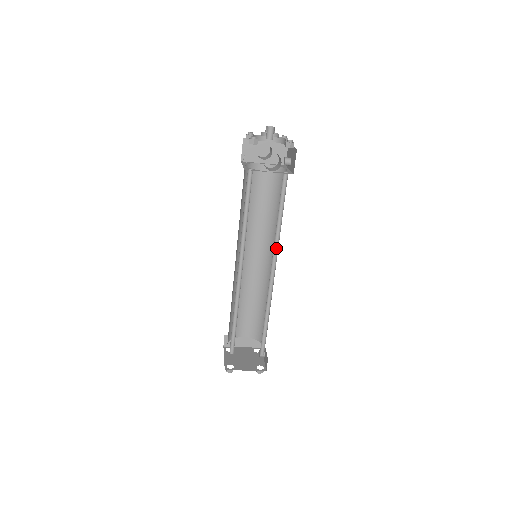
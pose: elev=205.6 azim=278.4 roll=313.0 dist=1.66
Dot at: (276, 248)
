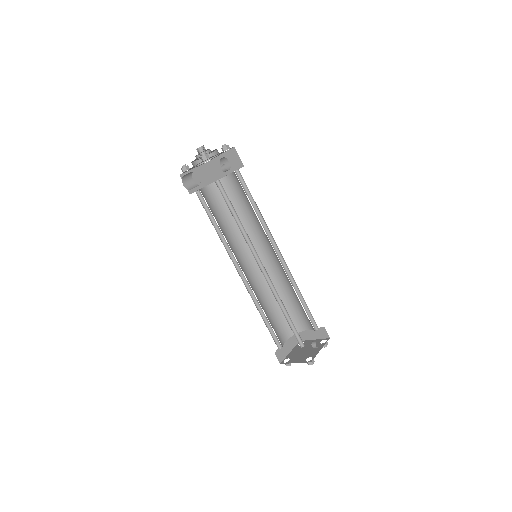
Dot at: (253, 246)
